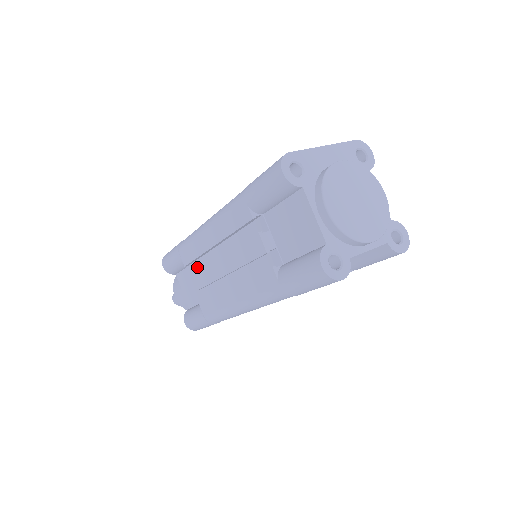
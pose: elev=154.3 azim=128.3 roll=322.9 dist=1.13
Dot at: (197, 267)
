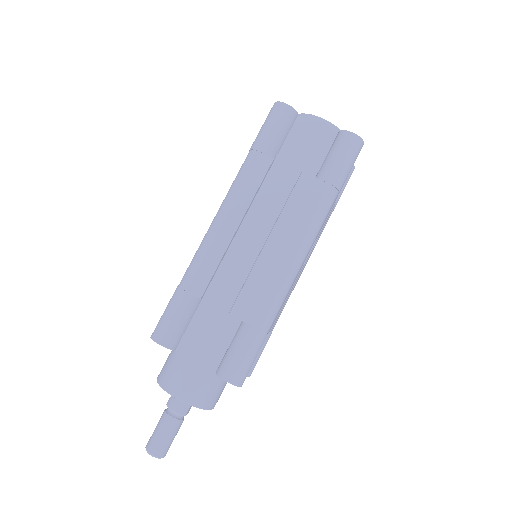
Dot at: (211, 295)
